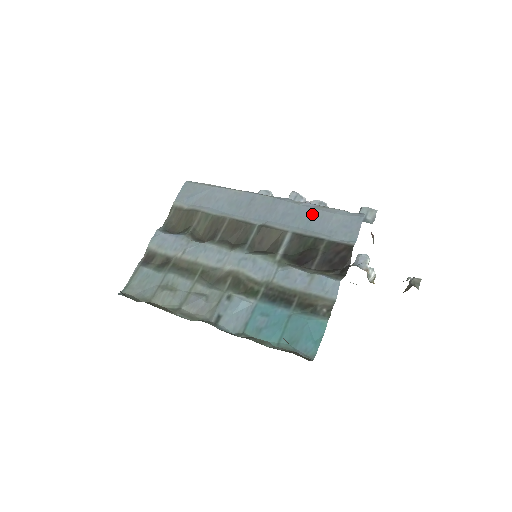
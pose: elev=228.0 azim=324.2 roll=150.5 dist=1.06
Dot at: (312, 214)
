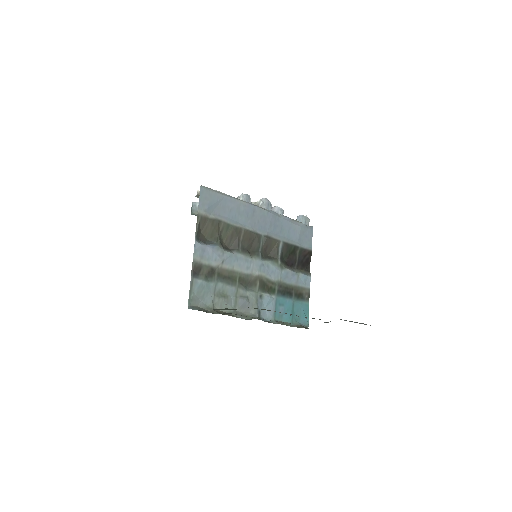
Dot at: (290, 227)
